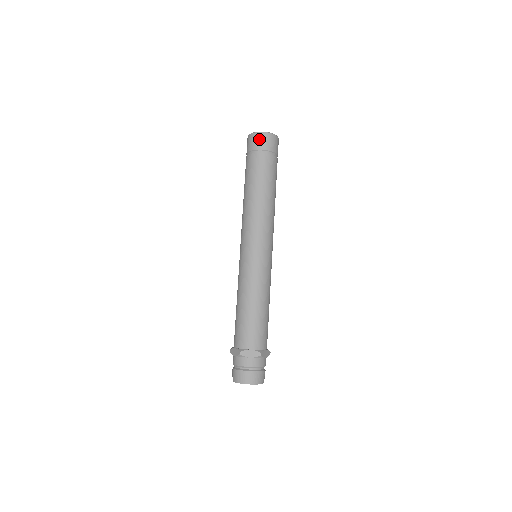
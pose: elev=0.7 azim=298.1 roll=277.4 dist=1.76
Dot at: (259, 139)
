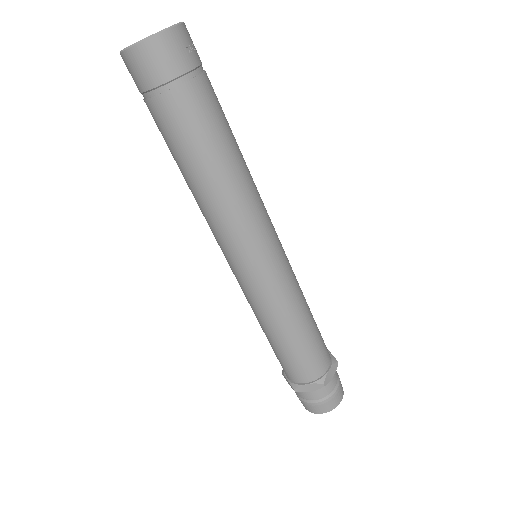
Dot at: (140, 64)
